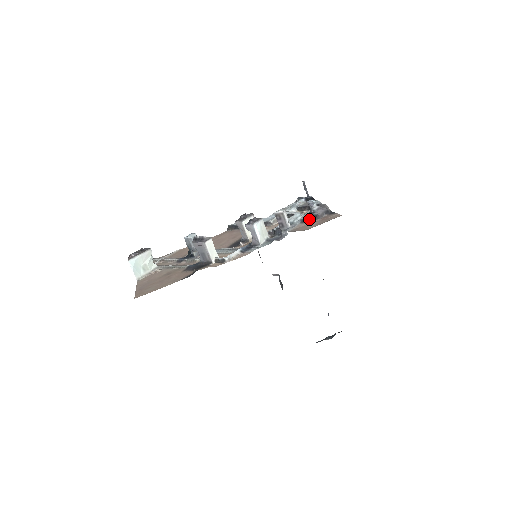
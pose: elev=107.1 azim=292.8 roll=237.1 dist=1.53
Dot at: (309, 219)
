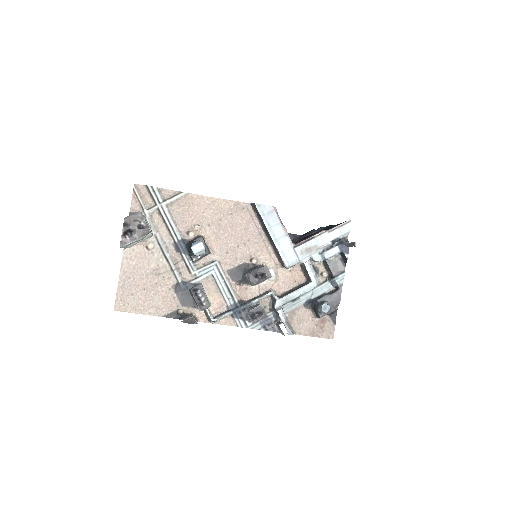
Dot at: (313, 308)
